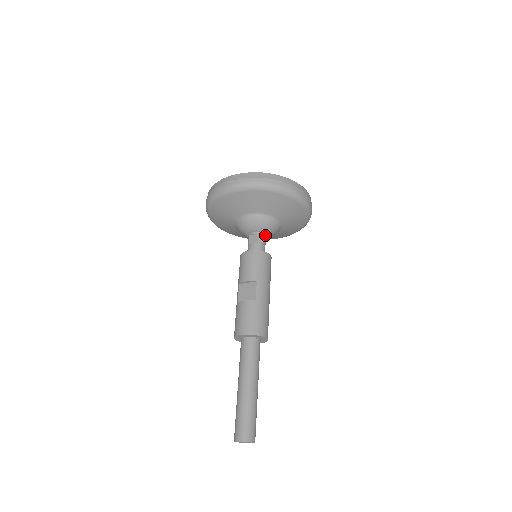
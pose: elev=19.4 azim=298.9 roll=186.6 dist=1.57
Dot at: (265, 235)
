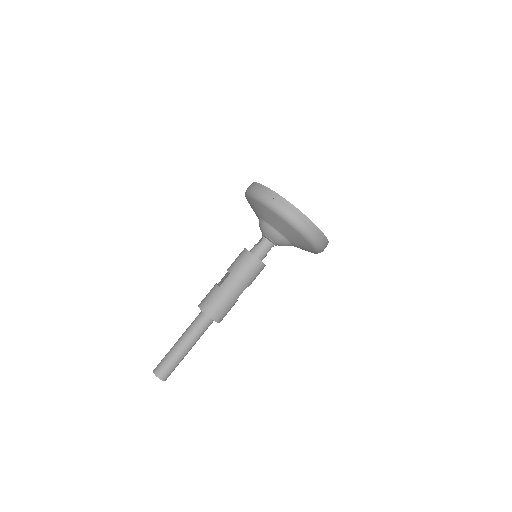
Dot at: (271, 242)
